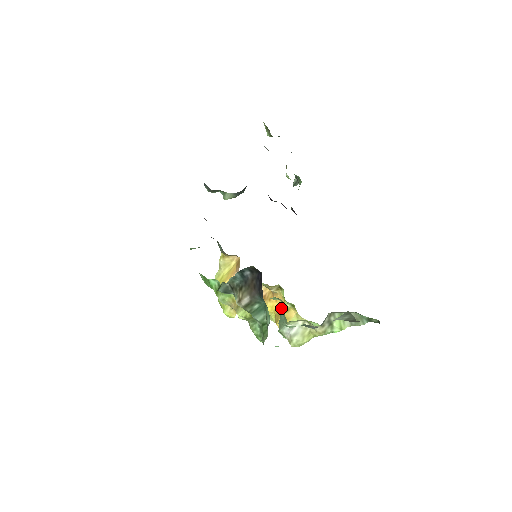
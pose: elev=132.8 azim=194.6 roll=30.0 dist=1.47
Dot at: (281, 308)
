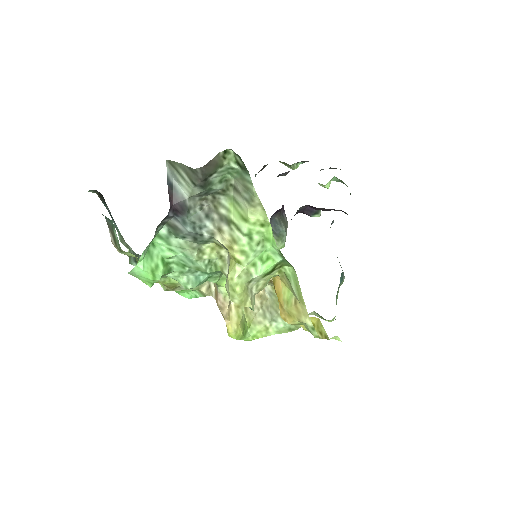
Dot at: occluded
